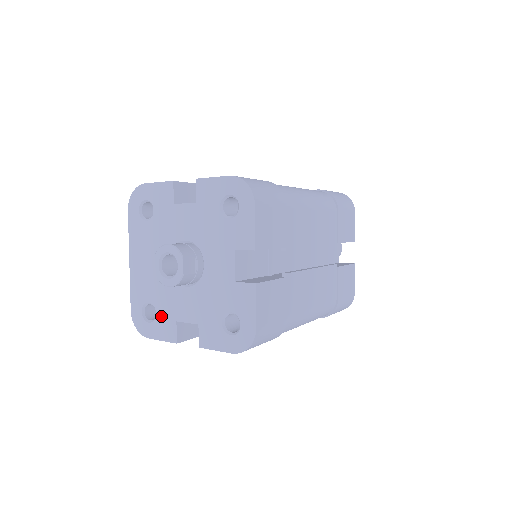
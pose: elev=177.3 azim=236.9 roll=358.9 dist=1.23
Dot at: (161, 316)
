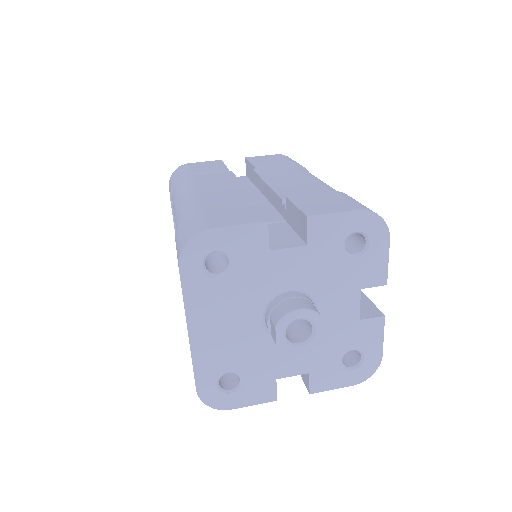
Dot at: (252, 381)
